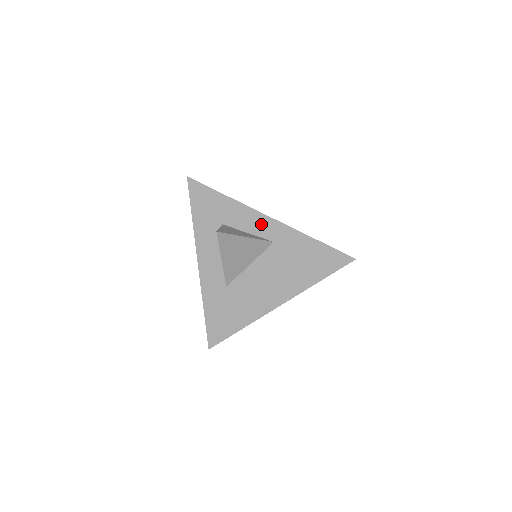
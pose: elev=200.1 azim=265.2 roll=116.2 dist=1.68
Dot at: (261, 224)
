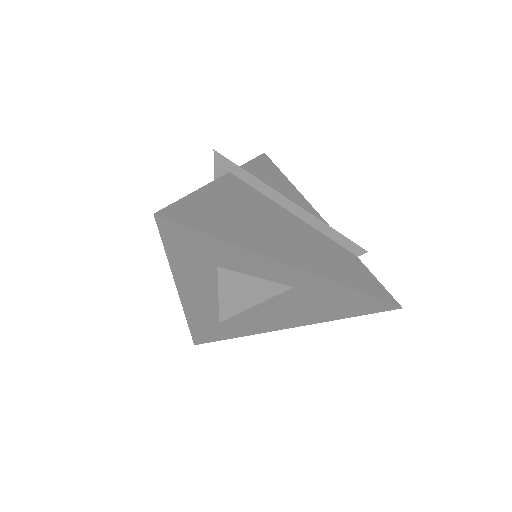
Dot at: (278, 272)
